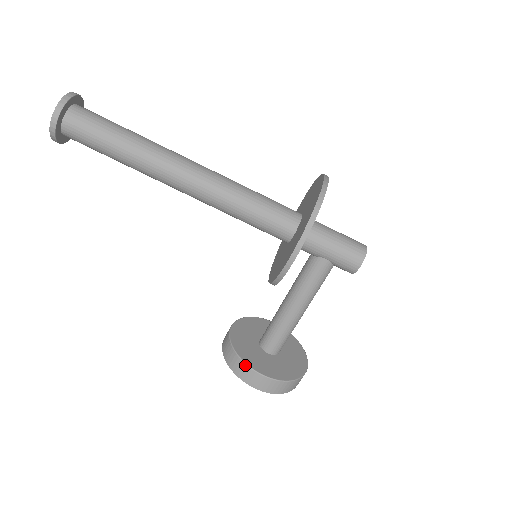
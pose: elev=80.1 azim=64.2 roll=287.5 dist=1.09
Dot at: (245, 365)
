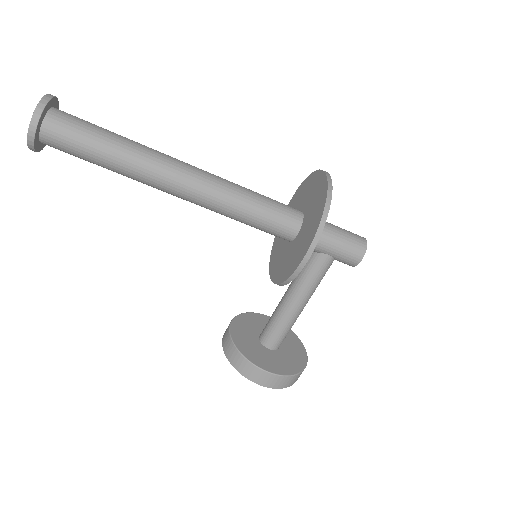
Dot at: (252, 365)
